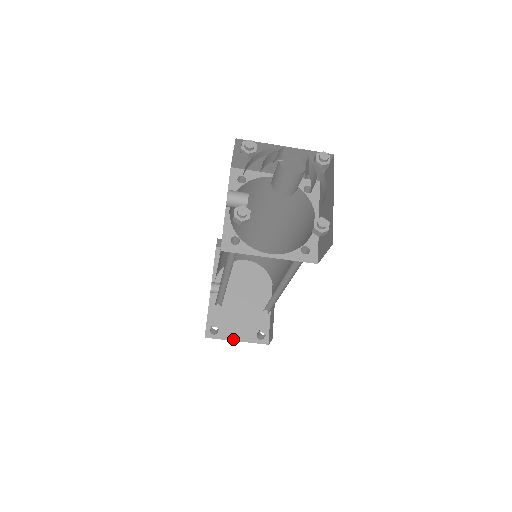
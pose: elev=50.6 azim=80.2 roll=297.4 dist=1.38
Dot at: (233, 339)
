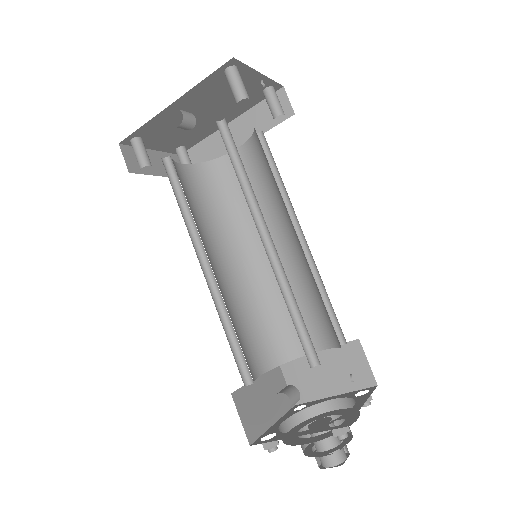
Dot at: (150, 148)
